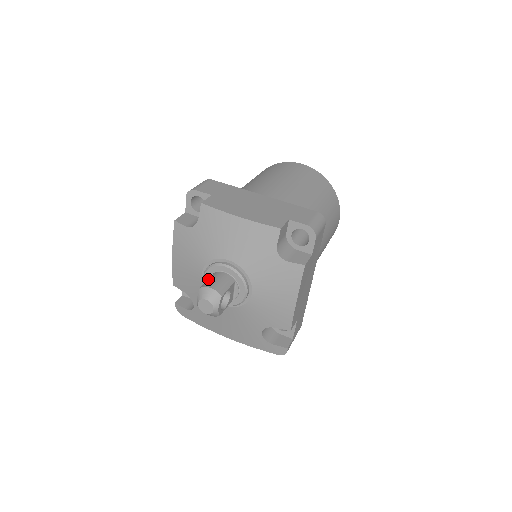
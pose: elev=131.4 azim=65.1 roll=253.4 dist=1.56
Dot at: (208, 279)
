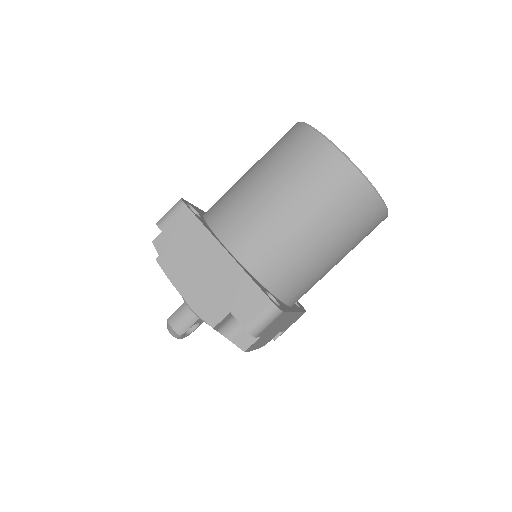
Dot at: (177, 310)
